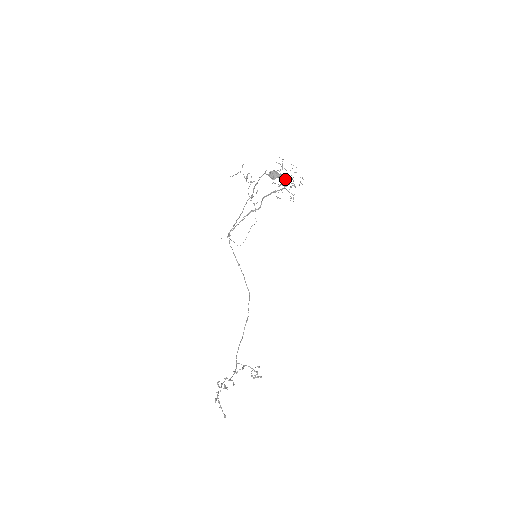
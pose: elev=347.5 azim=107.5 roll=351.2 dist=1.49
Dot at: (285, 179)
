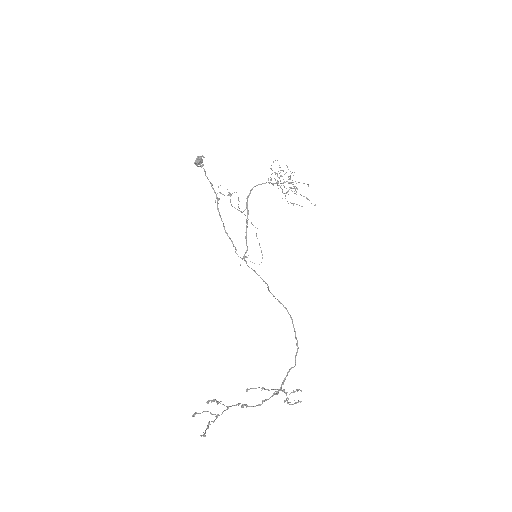
Dot at: occluded
